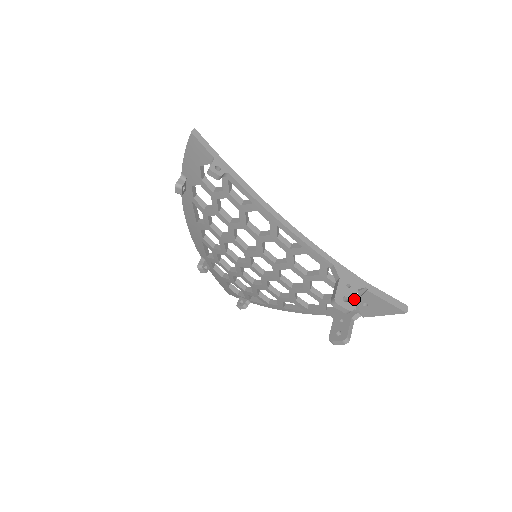
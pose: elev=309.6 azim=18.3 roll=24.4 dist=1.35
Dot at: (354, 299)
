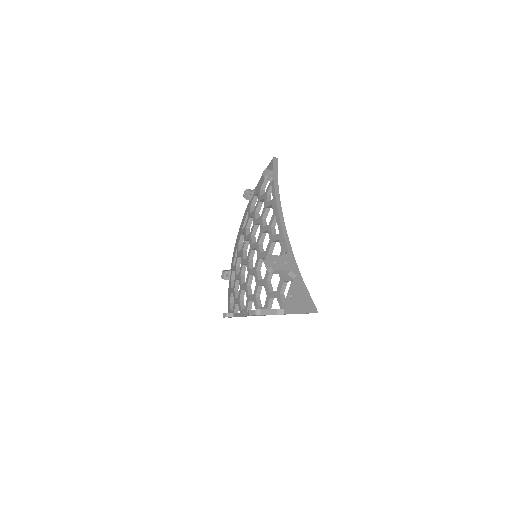
Dot at: (281, 269)
